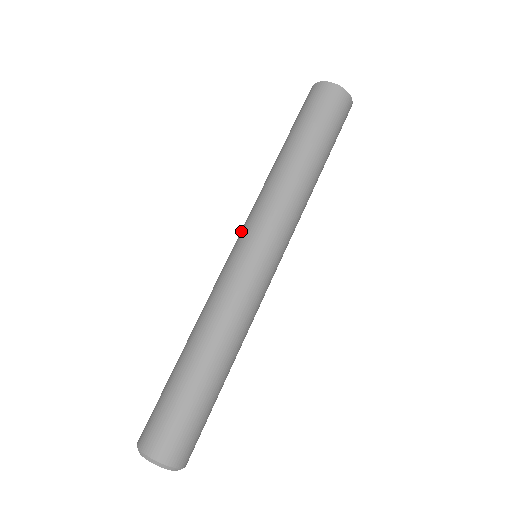
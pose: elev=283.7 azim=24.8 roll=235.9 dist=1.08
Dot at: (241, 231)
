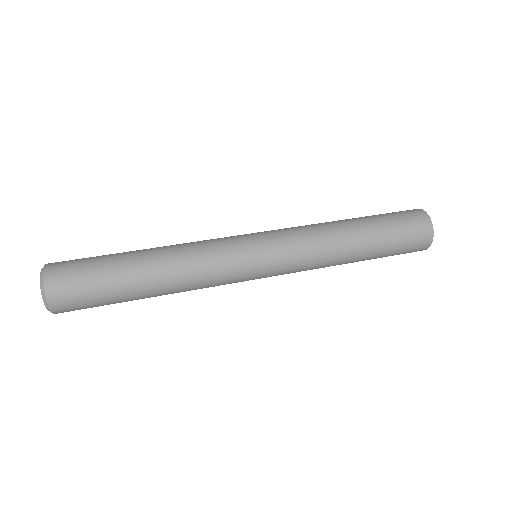
Dot at: occluded
